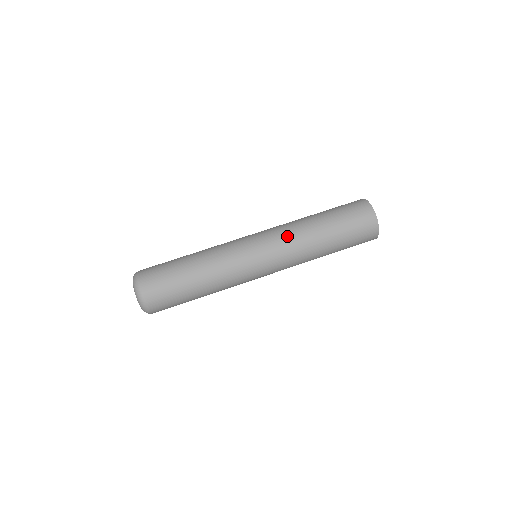
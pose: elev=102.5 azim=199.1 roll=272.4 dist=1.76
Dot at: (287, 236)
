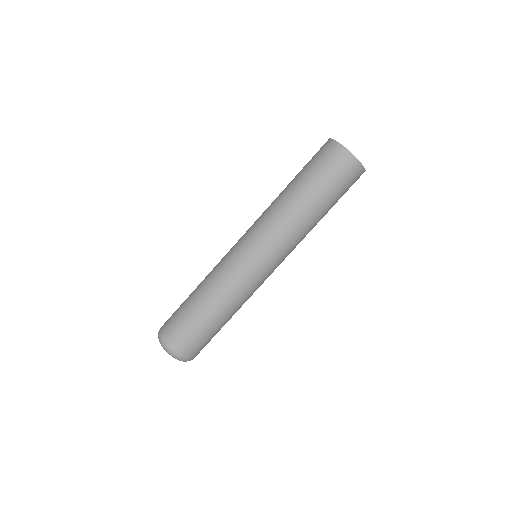
Dot at: (262, 215)
